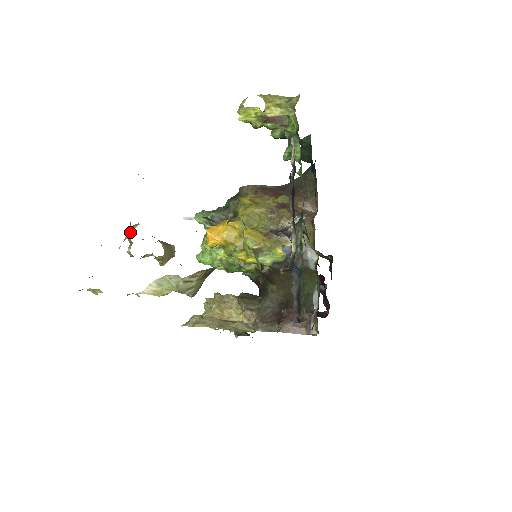
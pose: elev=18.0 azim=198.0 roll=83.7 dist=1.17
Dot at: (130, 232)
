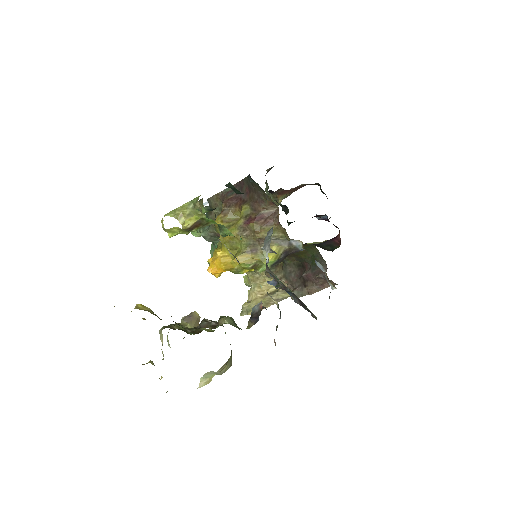
Dot at: (161, 341)
